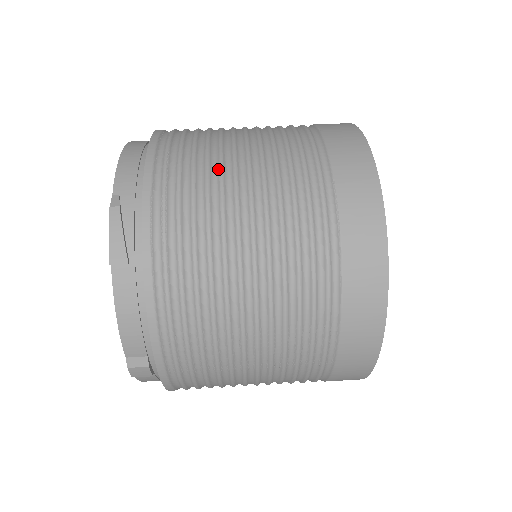
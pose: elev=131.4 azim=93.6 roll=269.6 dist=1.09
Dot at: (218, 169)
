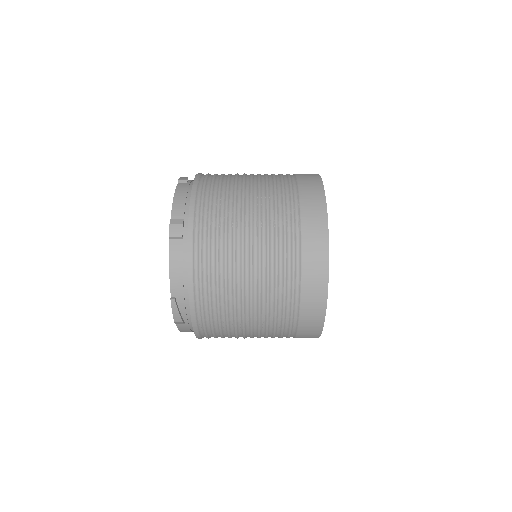
Dot at: occluded
